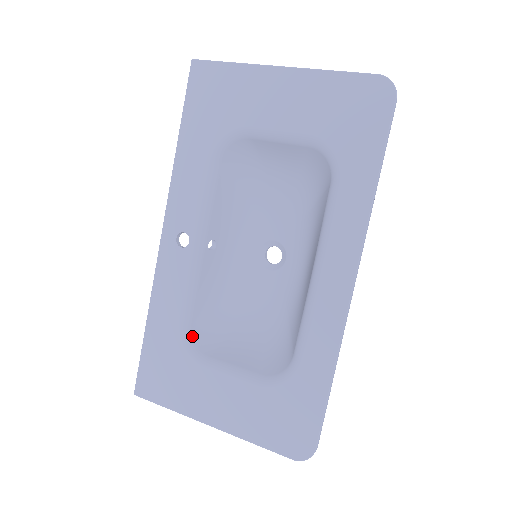
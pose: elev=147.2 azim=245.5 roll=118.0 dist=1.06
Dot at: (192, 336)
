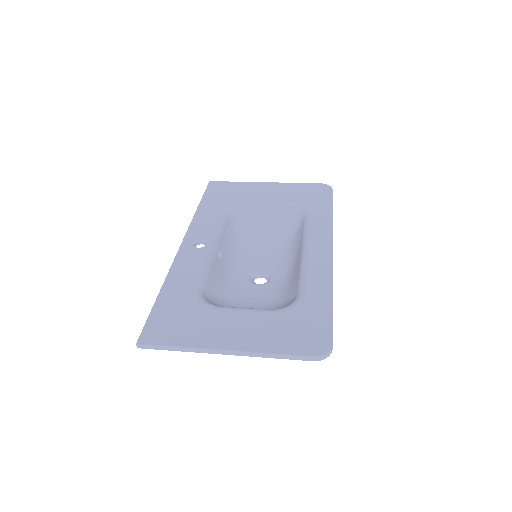
Dot at: (204, 297)
